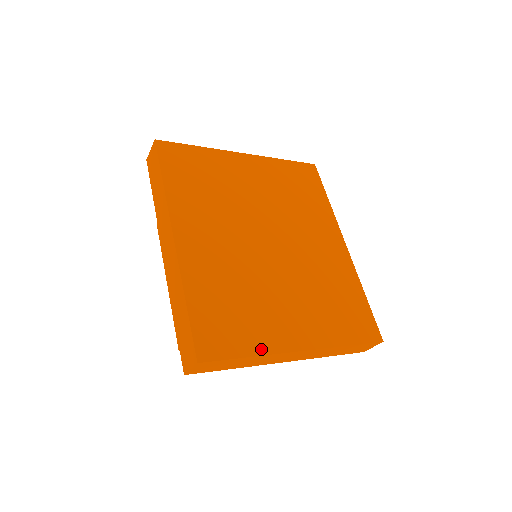
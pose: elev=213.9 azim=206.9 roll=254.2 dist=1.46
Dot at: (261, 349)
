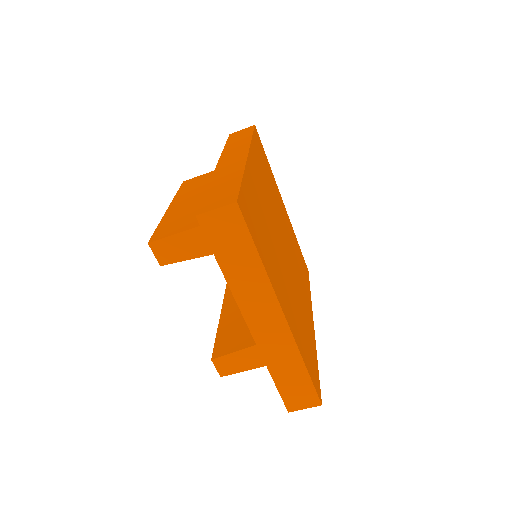
Dot at: (267, 269)
